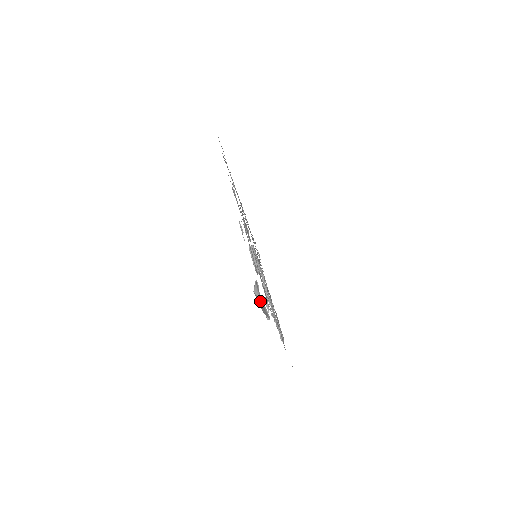
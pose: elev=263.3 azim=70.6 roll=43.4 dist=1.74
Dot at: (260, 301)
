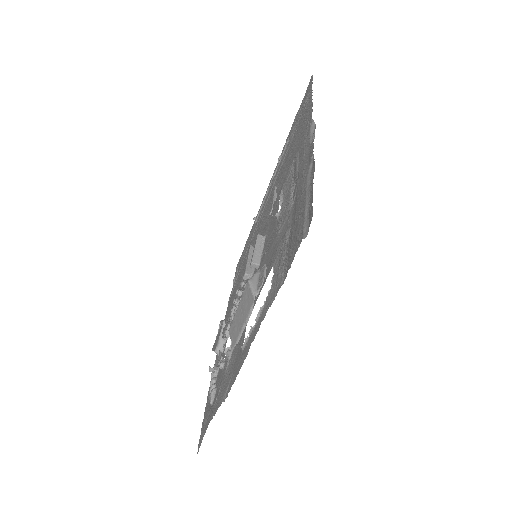
Dot at: (249, 302)
